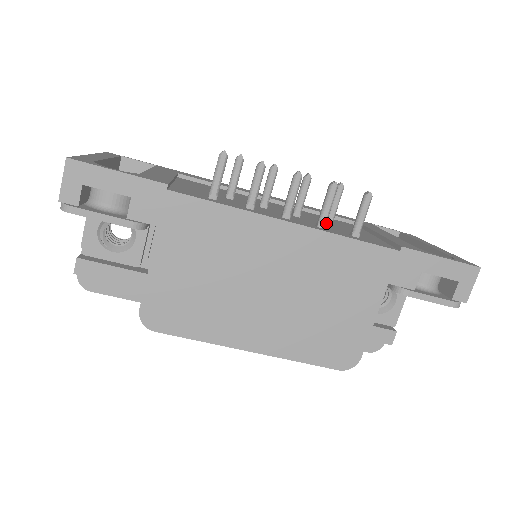
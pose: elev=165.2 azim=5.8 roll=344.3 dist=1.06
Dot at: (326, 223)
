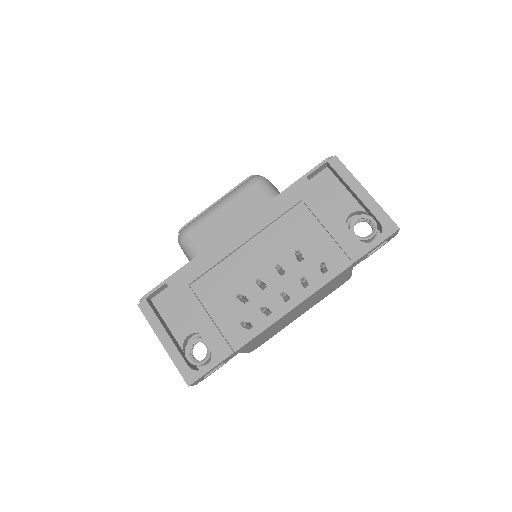
Dot at: (300, 262)
